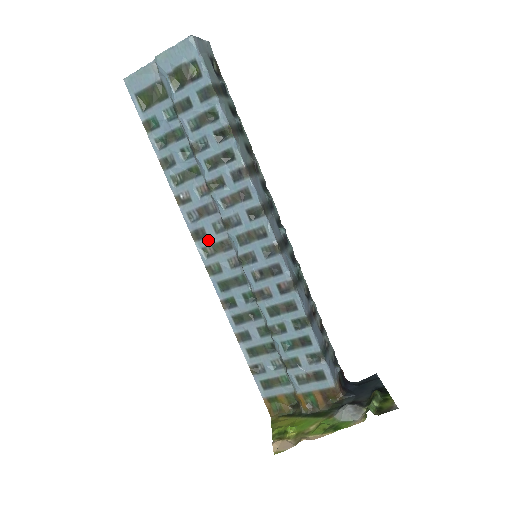
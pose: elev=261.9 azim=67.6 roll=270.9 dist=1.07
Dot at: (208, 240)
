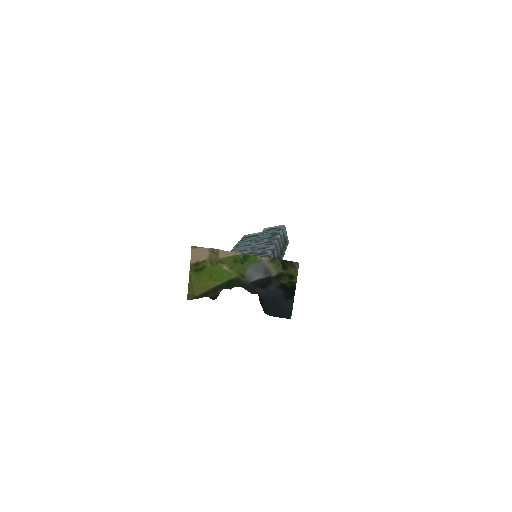
Dot at: occluded
